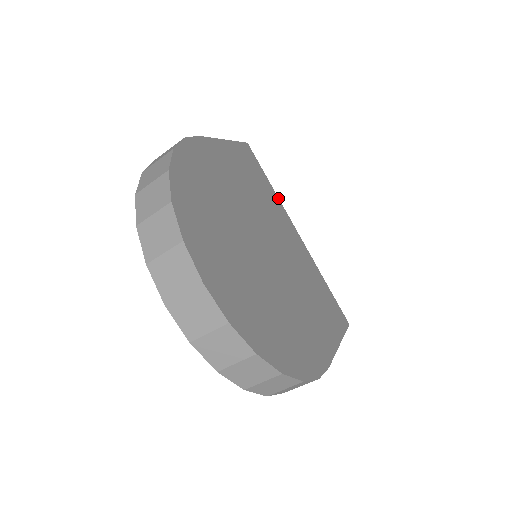
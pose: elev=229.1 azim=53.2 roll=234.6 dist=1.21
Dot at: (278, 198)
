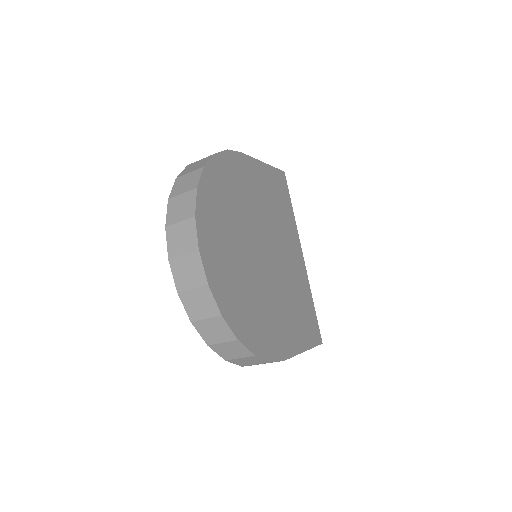
Dot at: (295, 222)
